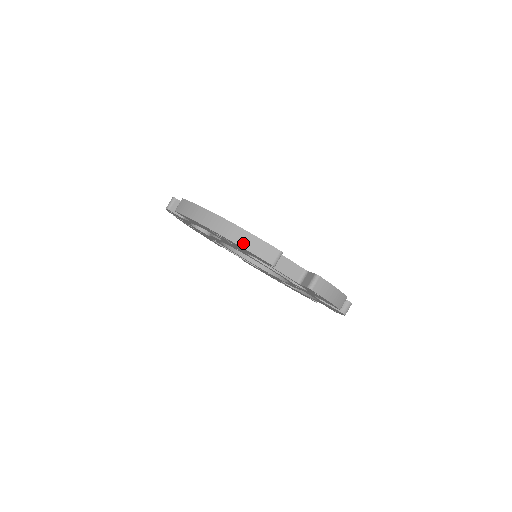
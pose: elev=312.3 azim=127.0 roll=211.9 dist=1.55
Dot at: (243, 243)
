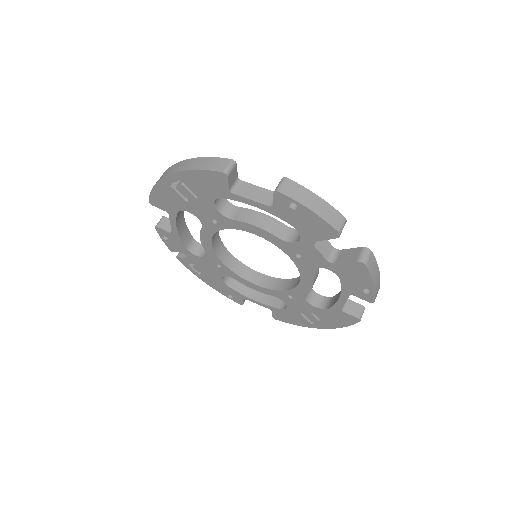
Dot at: (192, 167)
